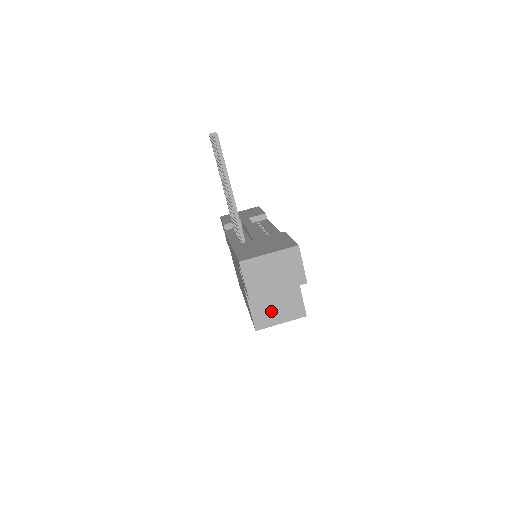
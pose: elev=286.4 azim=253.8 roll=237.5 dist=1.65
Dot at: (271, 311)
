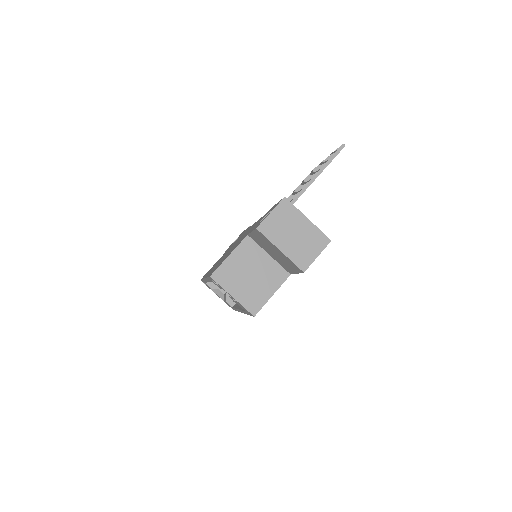
Dot at: (239, 278)
